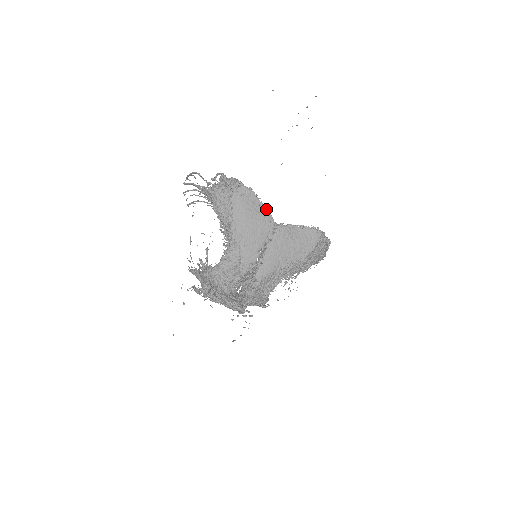
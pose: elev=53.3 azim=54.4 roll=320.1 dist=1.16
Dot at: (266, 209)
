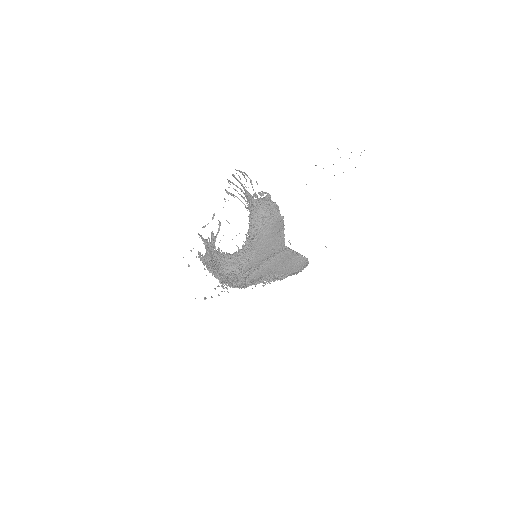
Dot at: (284, 235)
